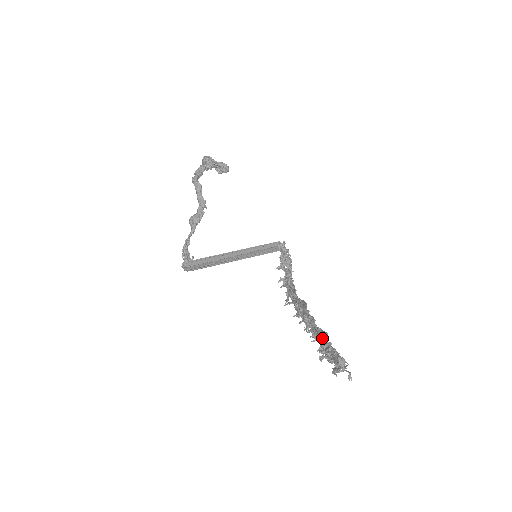
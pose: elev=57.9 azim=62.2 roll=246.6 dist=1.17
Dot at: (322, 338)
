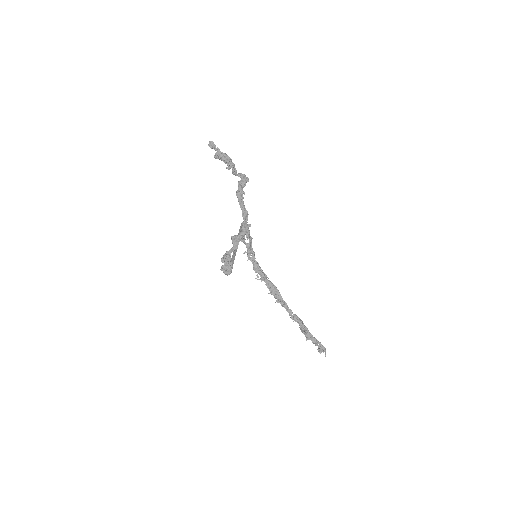
Dot at: (305, 327)
